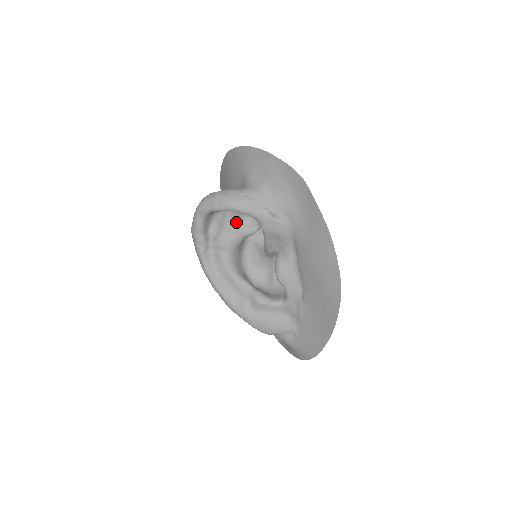
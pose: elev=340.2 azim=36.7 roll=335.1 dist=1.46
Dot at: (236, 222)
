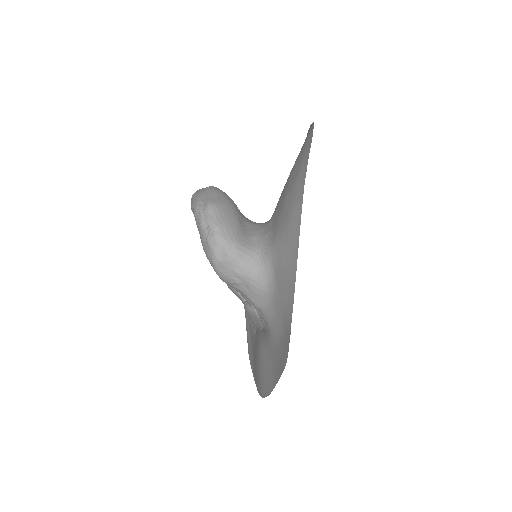
Dot at: occluded
